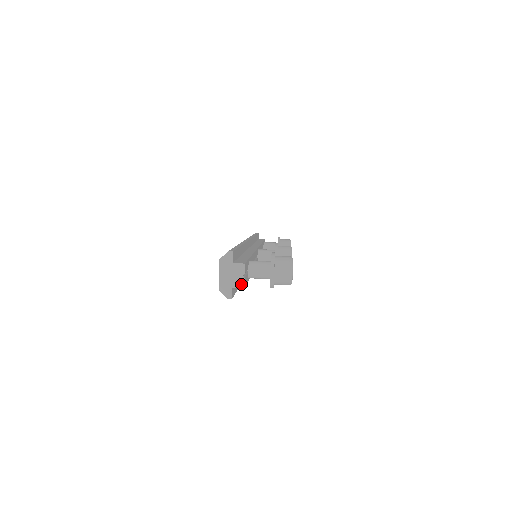
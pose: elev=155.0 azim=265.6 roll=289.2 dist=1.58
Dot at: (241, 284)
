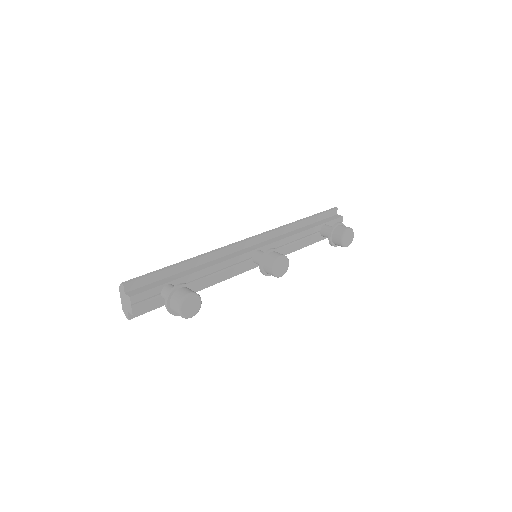
Dot at: (131, 312)
